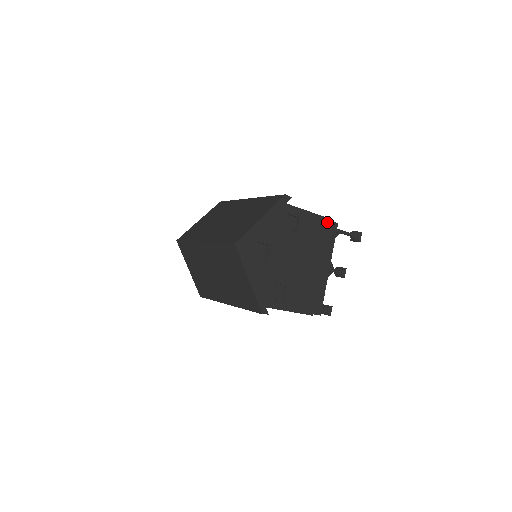
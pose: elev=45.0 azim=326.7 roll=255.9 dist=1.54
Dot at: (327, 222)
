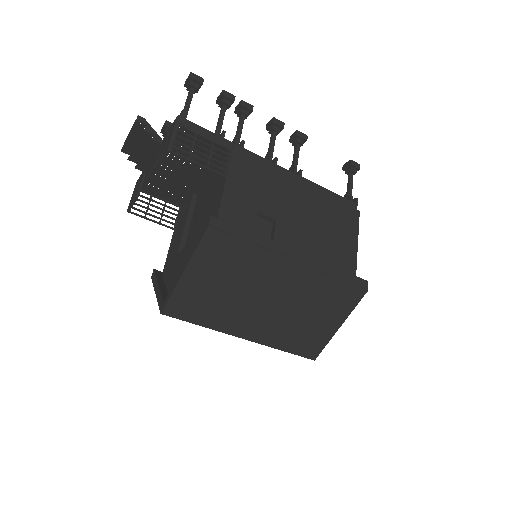
Dot at: (356, 218)
